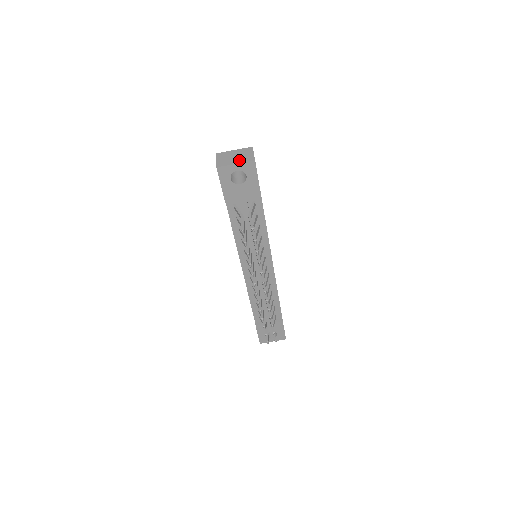
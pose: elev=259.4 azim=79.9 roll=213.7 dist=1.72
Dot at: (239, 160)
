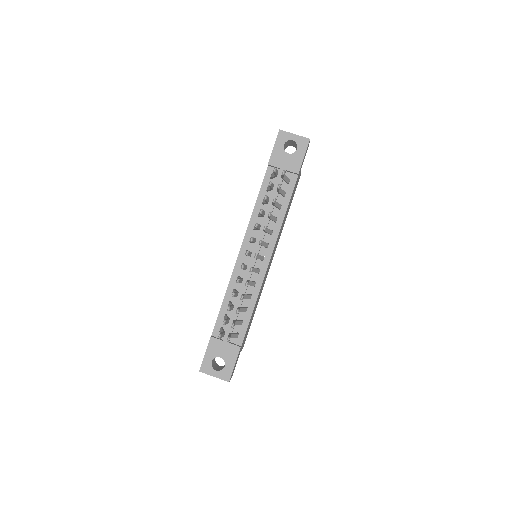
Dot at: (298, 136)
